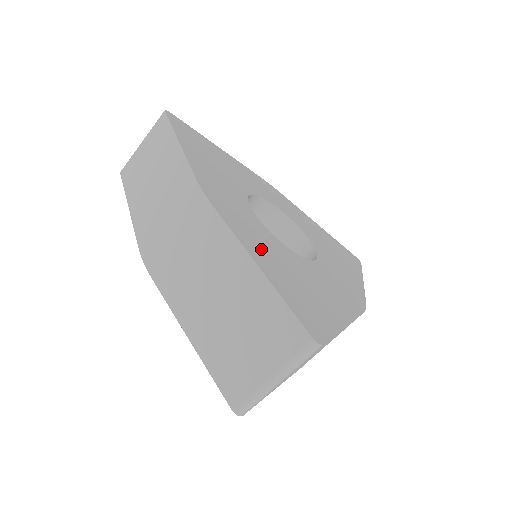
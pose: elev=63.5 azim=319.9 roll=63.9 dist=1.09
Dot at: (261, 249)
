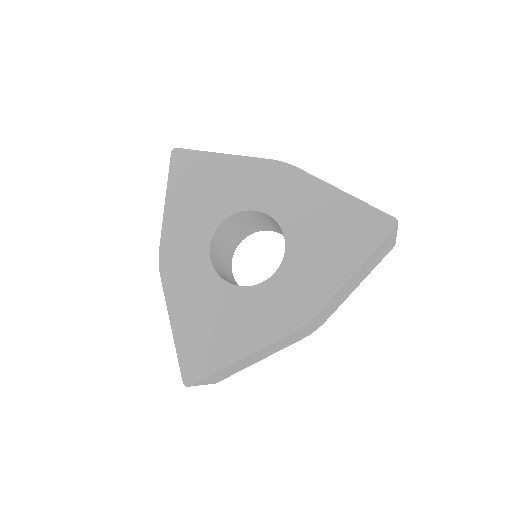
Dot at: (187, 304)
